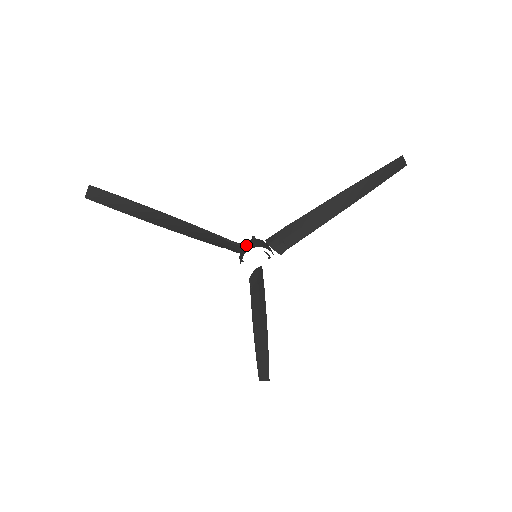
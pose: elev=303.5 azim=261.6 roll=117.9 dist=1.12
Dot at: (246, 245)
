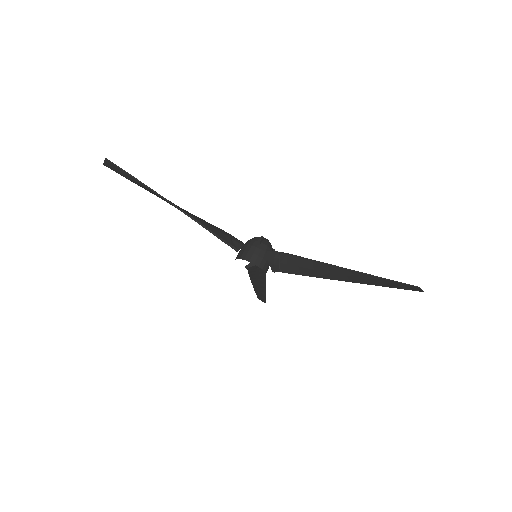
Dot at: (246, 249)
